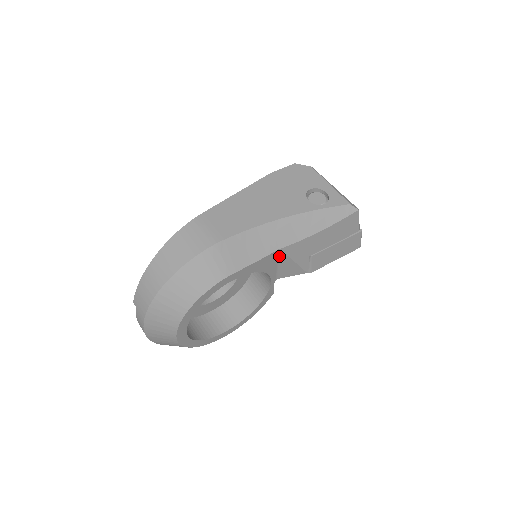
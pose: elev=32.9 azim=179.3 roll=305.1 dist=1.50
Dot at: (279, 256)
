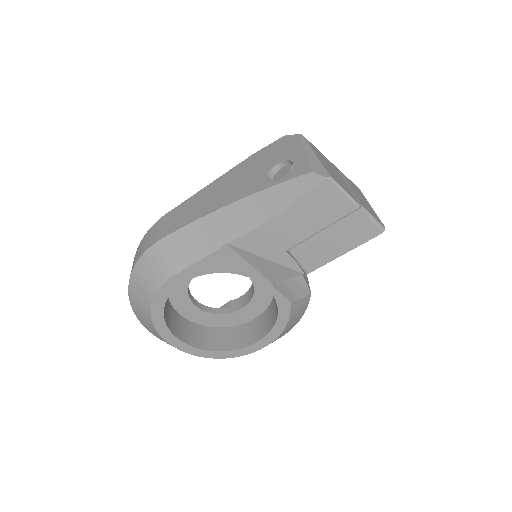
Dot at: (238, 253)
